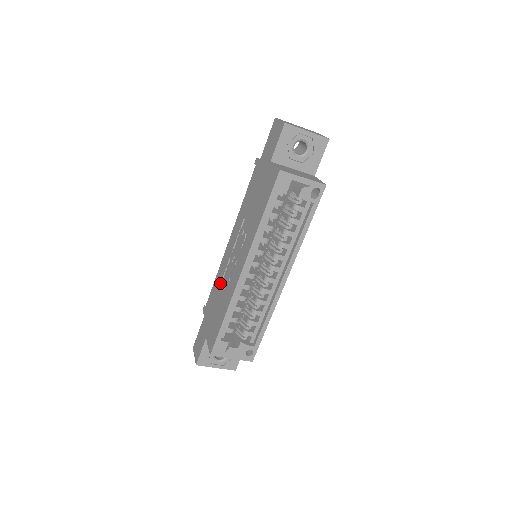
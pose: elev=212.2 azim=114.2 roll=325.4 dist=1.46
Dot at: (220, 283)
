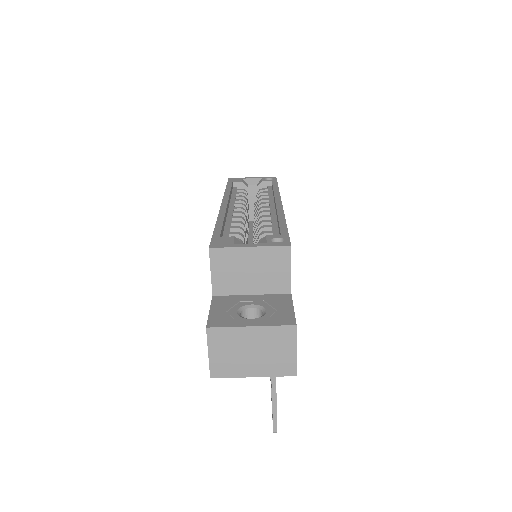
Dot at: occluded
